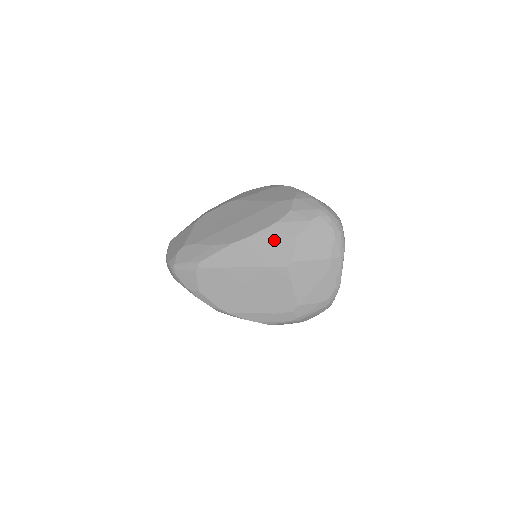
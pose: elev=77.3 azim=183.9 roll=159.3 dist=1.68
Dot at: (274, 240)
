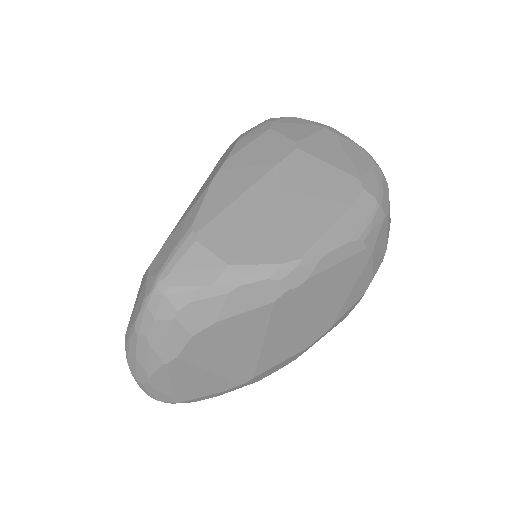
Dot at: (254, 146)
